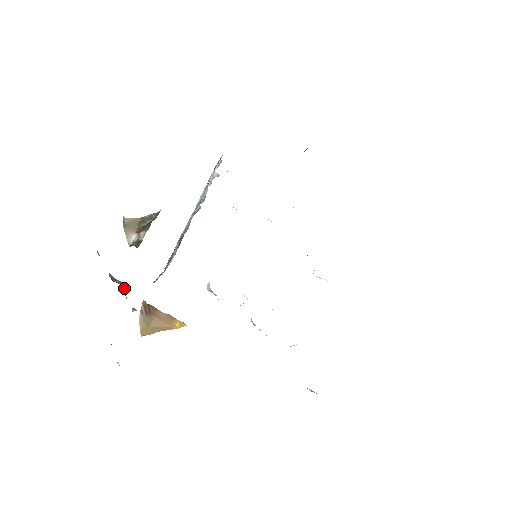
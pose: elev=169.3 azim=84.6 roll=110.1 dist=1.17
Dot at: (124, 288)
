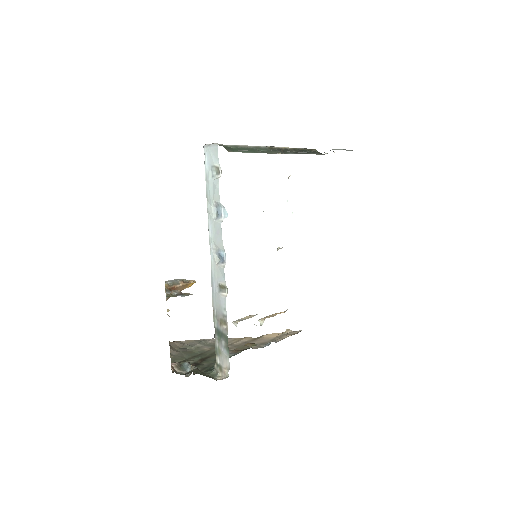
Dot at: occluded
